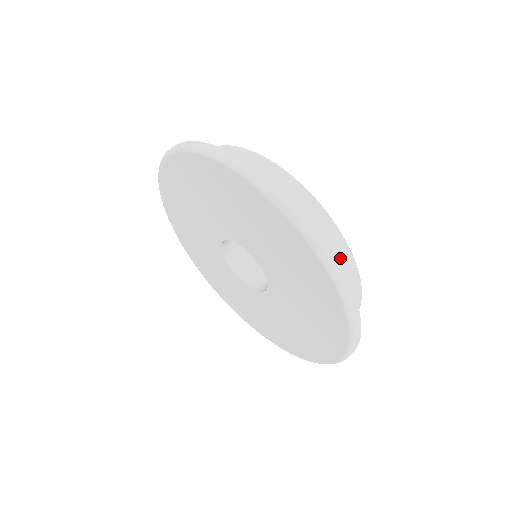
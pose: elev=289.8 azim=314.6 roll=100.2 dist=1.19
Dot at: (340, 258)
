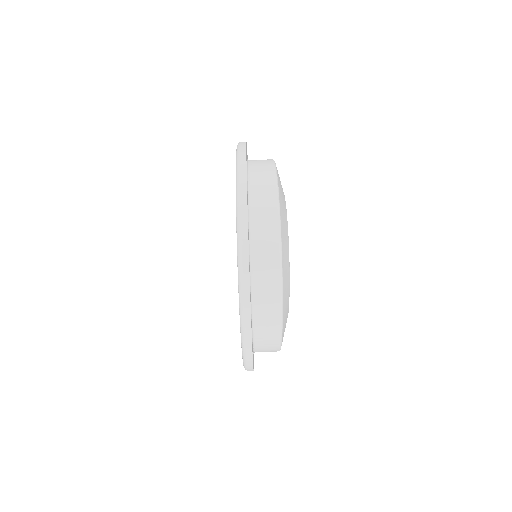
Dot at: (269, 342)
